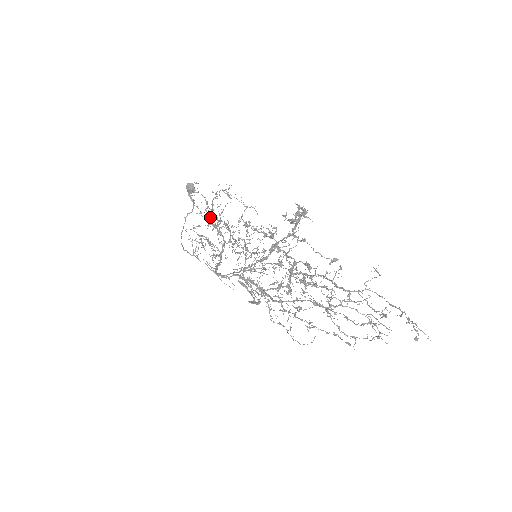
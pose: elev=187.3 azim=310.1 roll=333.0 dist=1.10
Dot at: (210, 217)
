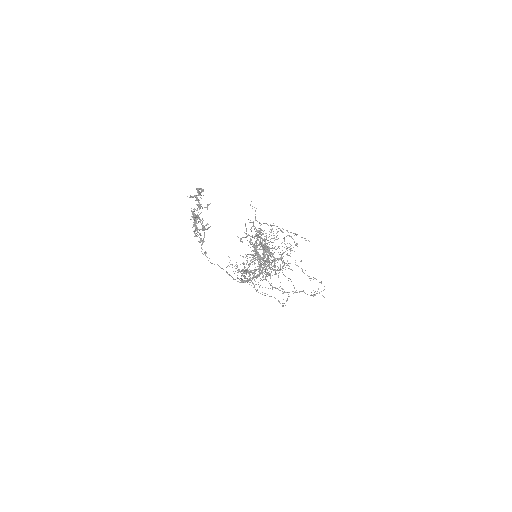
Dot at: occluded
